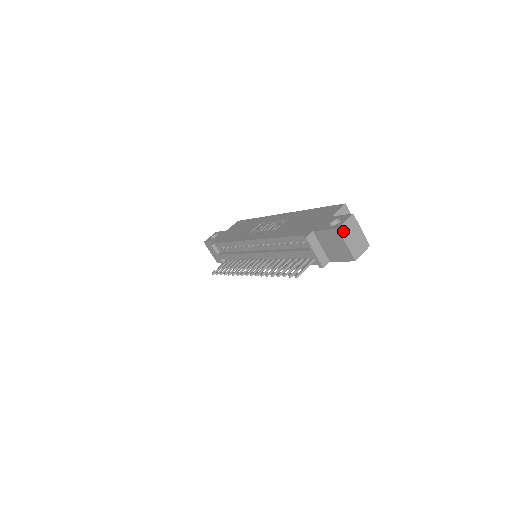
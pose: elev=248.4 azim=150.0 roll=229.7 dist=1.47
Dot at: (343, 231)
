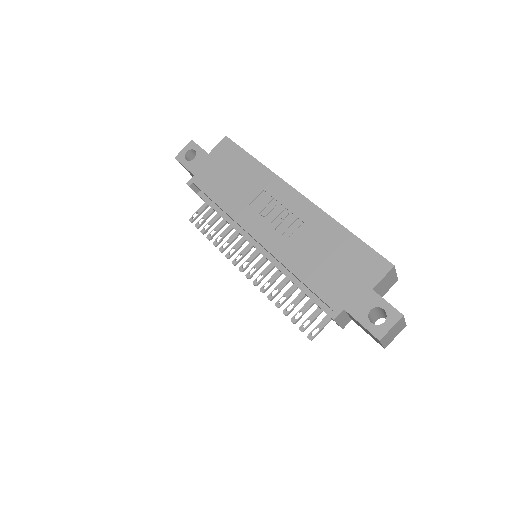
Dot at: (384, 338)
